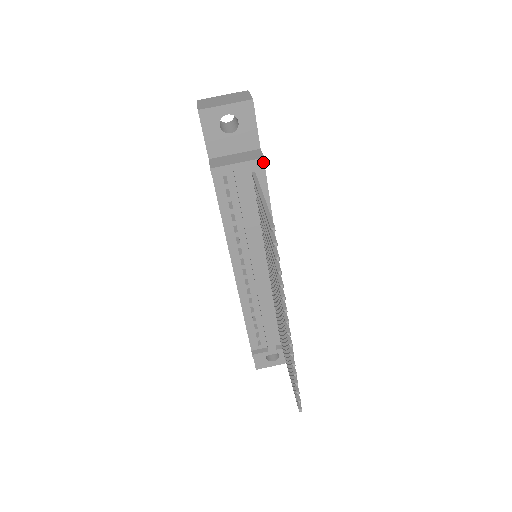
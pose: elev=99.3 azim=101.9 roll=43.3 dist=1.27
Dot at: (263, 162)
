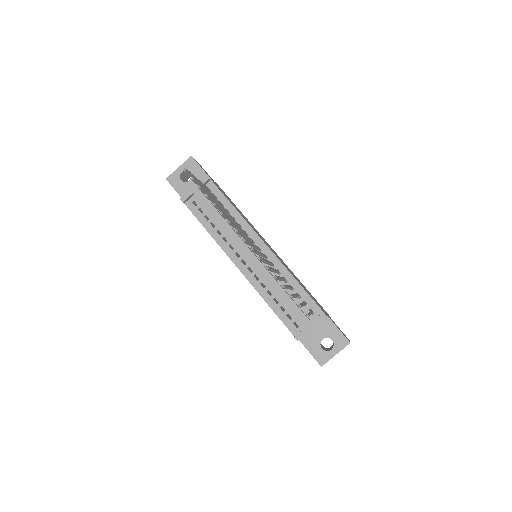
Dot at: (207, 178)
